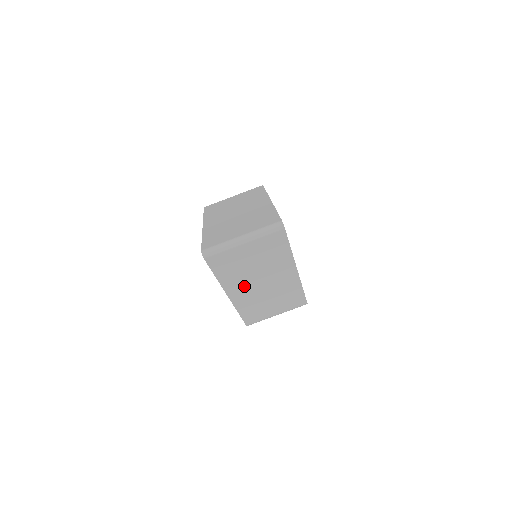
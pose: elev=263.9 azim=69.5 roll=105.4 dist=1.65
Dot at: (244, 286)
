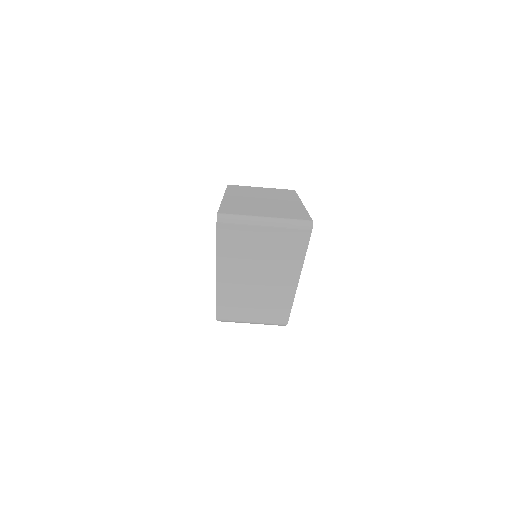
Dot at: (238, 274)
